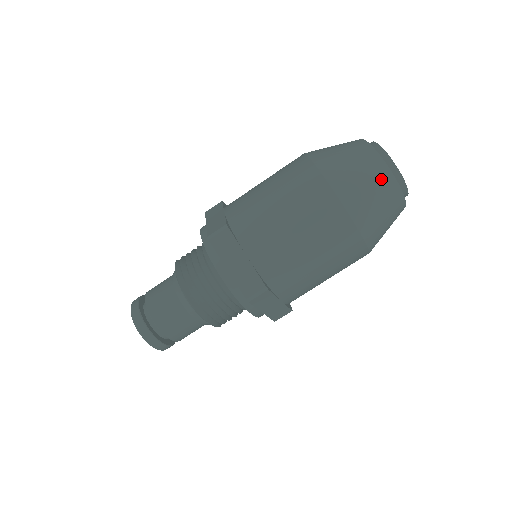
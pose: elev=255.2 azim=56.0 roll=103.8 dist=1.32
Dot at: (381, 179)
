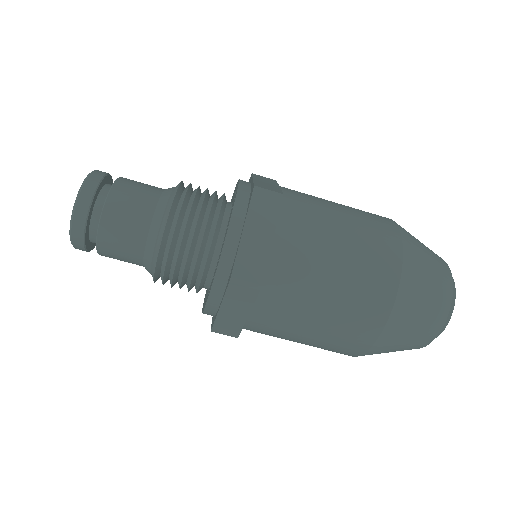
Dot at: (440, 302)
